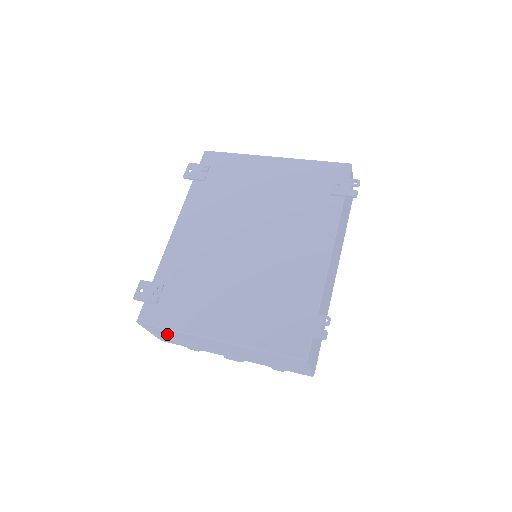
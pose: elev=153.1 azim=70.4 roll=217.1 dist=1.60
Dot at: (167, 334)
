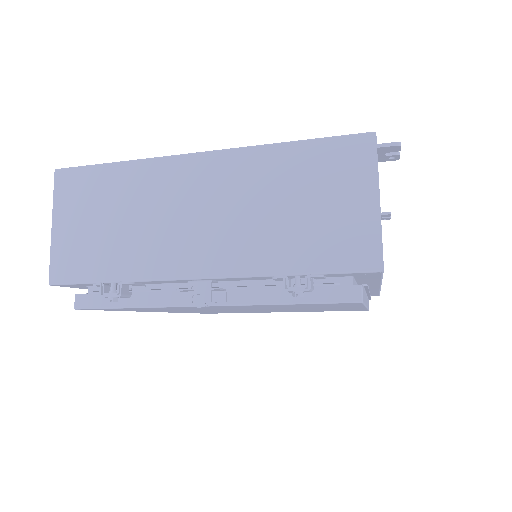
Dot at: (92, 205)
